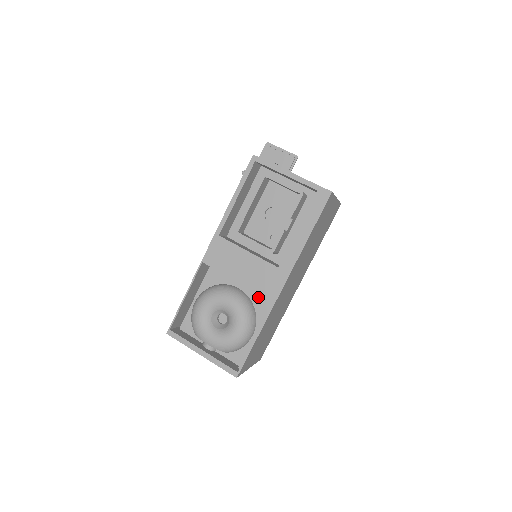
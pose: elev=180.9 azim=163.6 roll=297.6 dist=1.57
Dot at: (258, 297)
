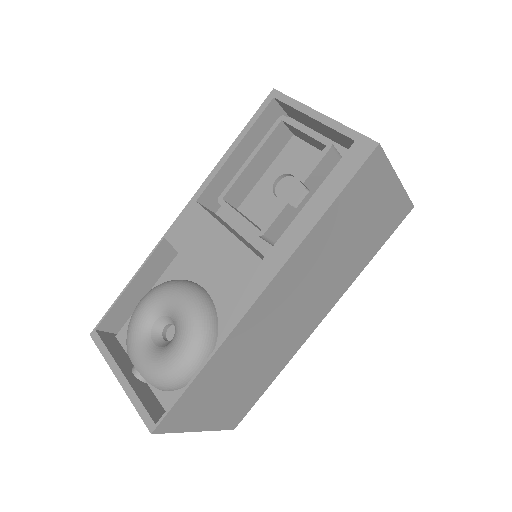
Dot at: (228, 309)
